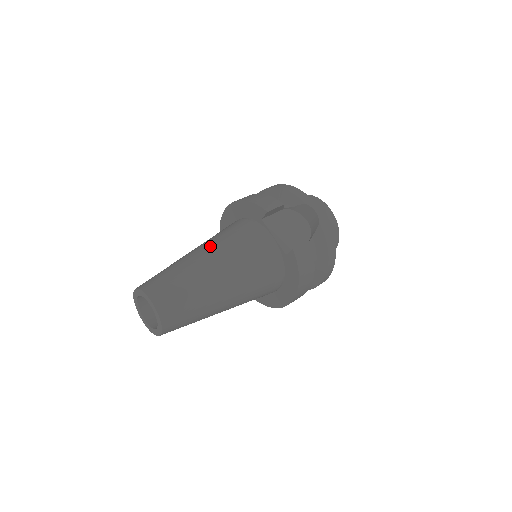
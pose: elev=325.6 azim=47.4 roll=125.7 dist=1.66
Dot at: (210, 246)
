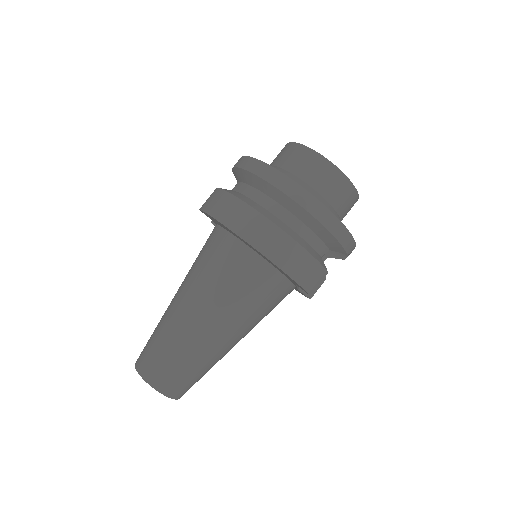
Dot at: (234, 327)
